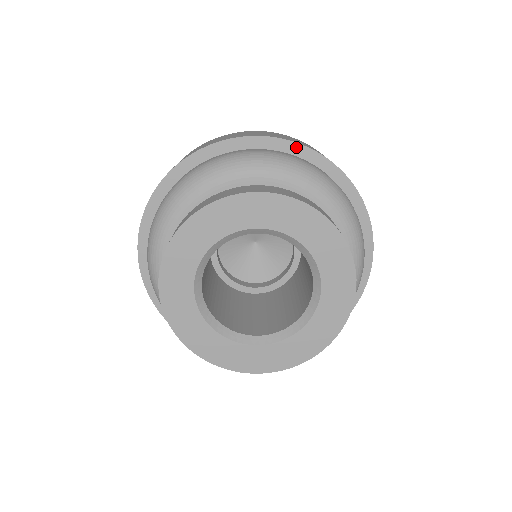
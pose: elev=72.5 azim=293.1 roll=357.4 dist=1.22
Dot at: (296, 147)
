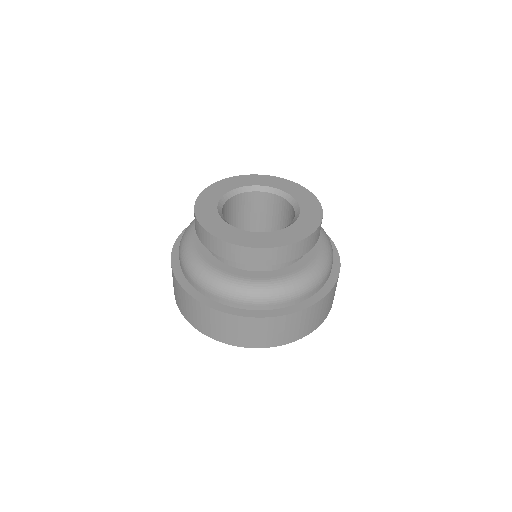
Dot at: occluded
